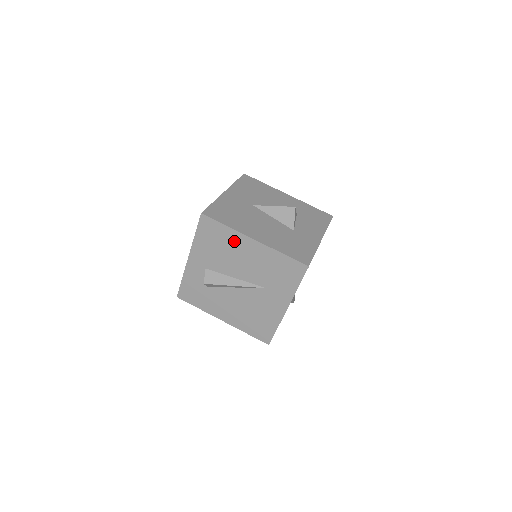
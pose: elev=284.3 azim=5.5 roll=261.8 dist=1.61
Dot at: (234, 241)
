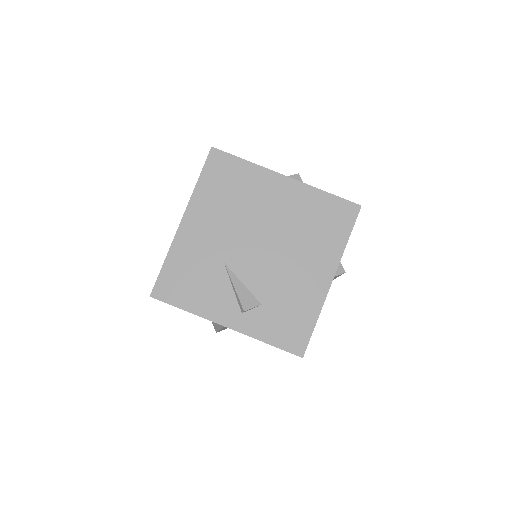
Dot at: occluded
